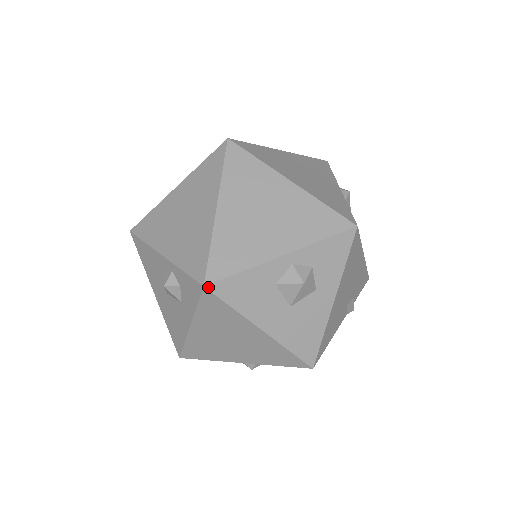
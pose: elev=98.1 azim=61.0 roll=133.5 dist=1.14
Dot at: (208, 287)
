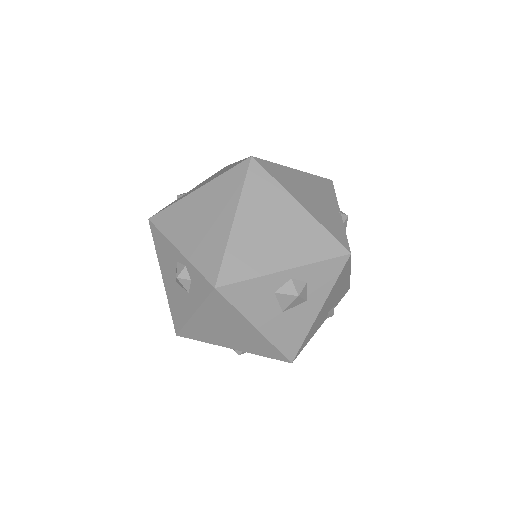
Dot at: (218, 289)
